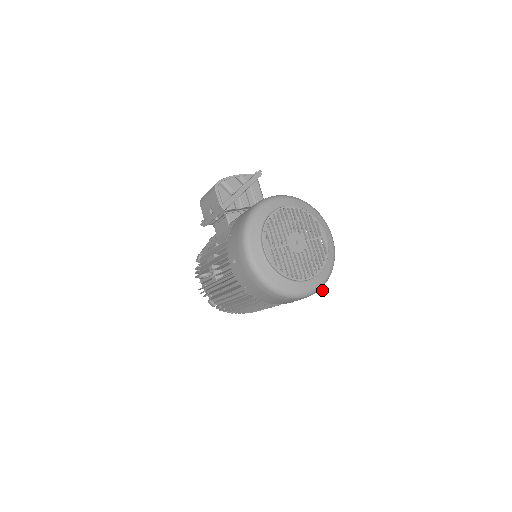
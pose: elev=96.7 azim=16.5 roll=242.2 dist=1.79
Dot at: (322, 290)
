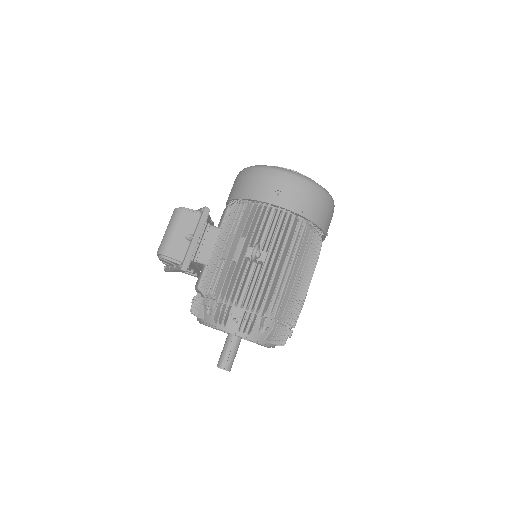
Dot at: occluded
